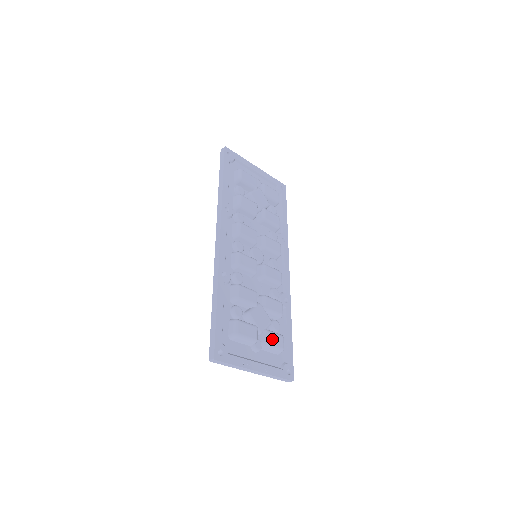
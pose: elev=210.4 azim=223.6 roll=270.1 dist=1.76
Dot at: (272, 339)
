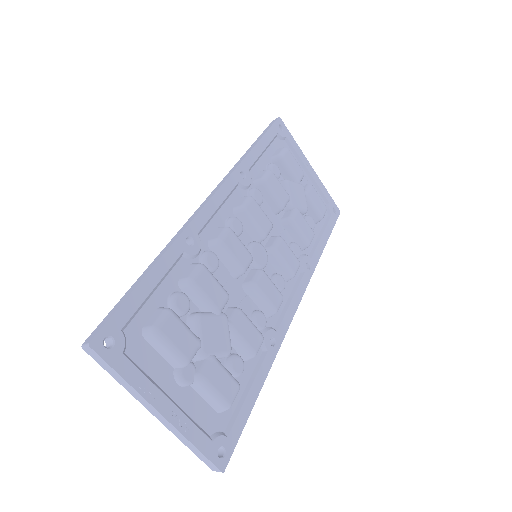
Dot at: (217, 377)
